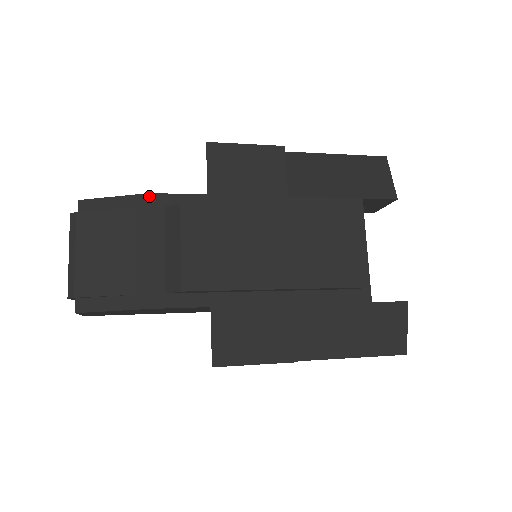
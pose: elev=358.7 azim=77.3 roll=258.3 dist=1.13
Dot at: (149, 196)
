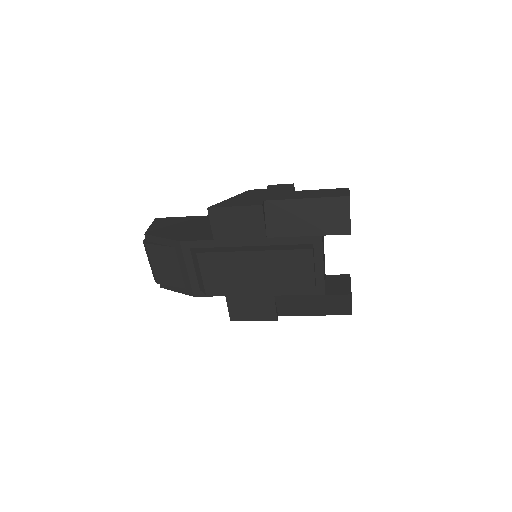
Dot at: (180, 243)
